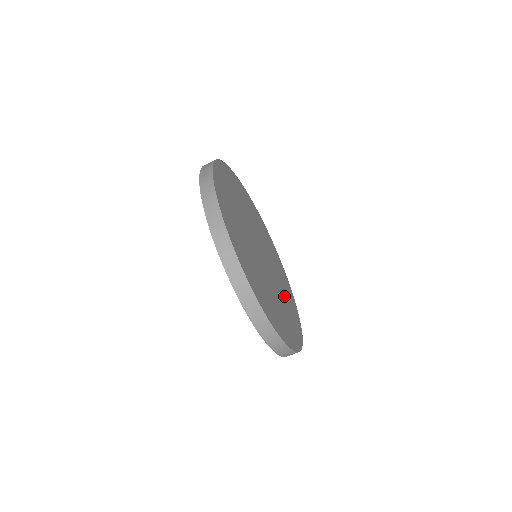
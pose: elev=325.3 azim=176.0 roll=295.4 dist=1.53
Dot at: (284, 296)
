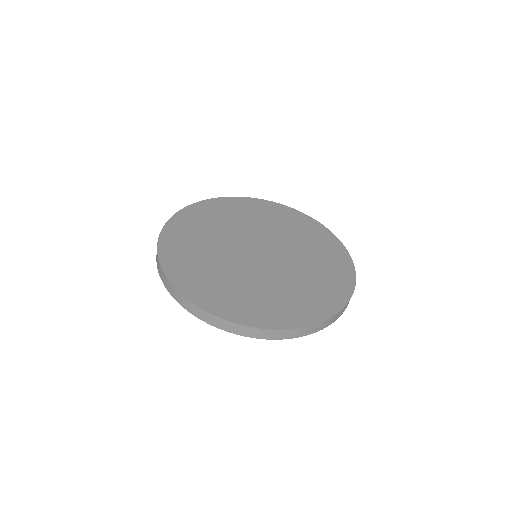
Dot at: (287, 289)
